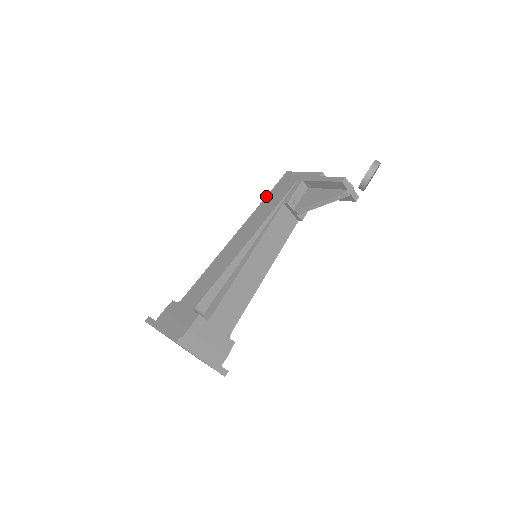
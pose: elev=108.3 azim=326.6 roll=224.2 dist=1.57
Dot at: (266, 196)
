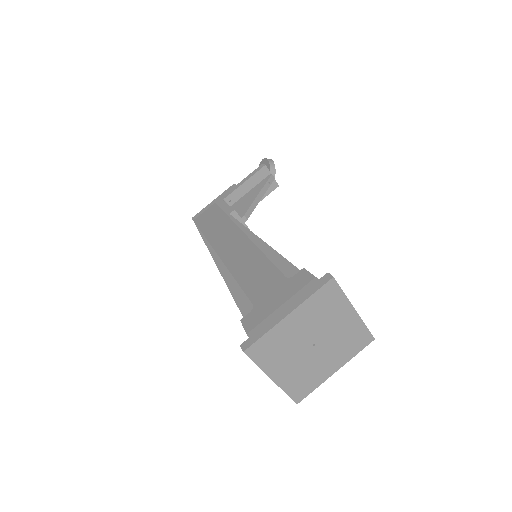
Dot at: (201, 231)
